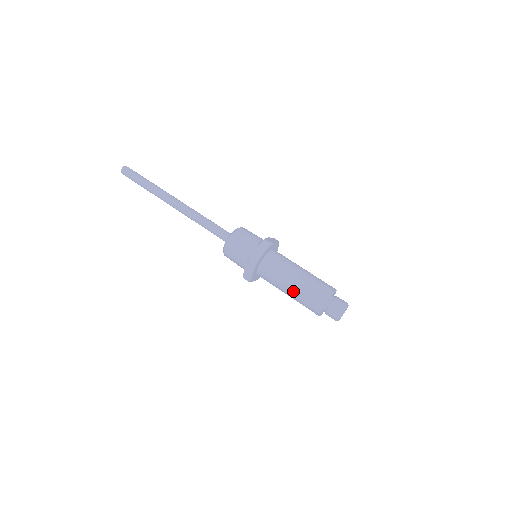
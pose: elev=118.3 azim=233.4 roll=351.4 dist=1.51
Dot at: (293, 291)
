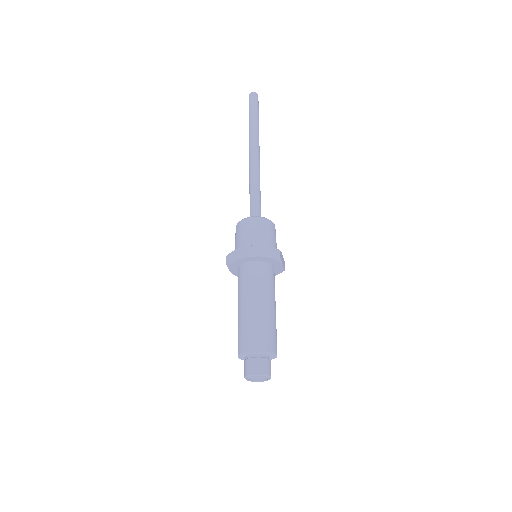
Dot at: (247, 311)
